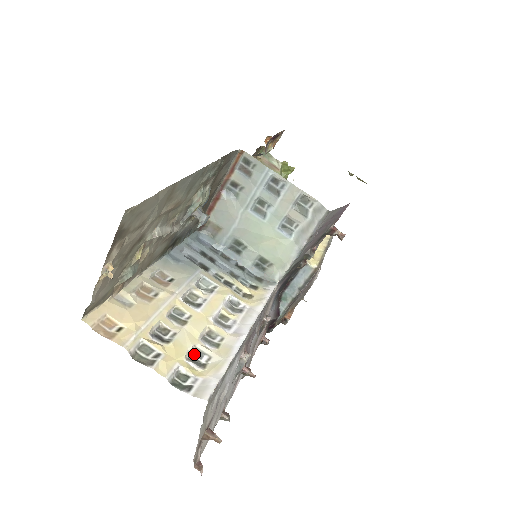
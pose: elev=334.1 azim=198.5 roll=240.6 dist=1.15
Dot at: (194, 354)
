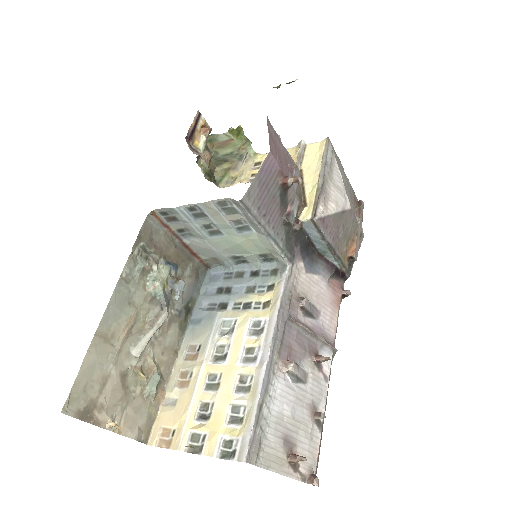
Dot at: (233, 413)
